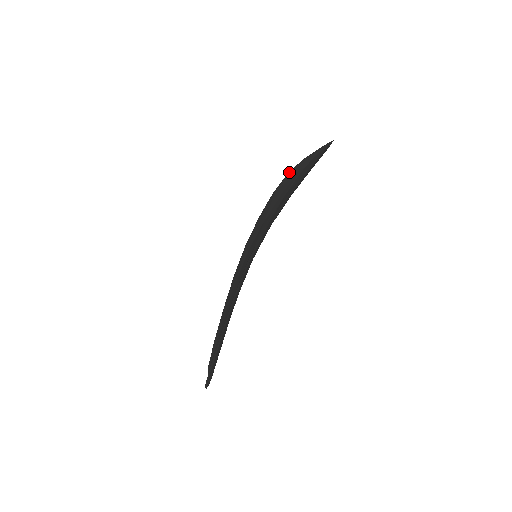
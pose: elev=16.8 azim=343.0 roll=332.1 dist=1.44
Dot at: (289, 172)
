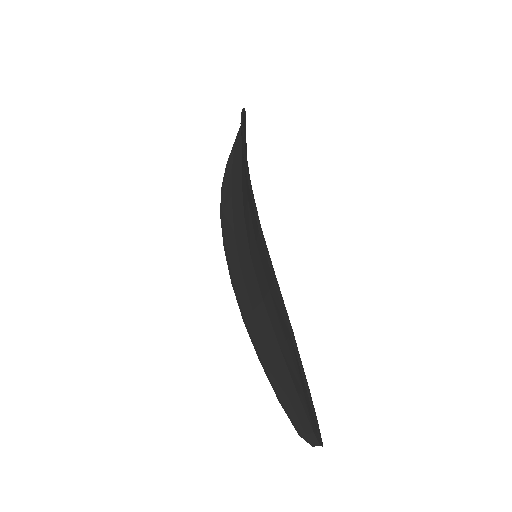
Dot at: (222, 185)
